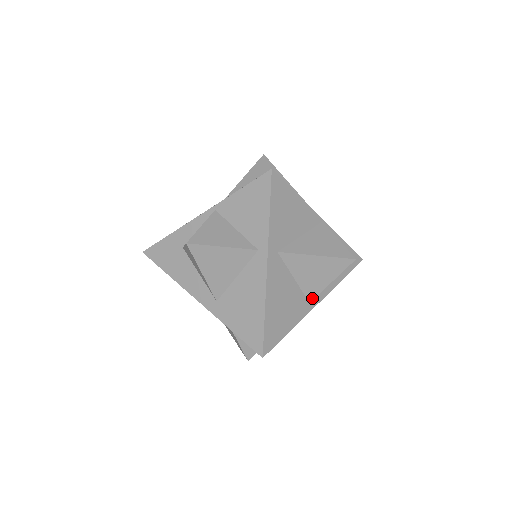
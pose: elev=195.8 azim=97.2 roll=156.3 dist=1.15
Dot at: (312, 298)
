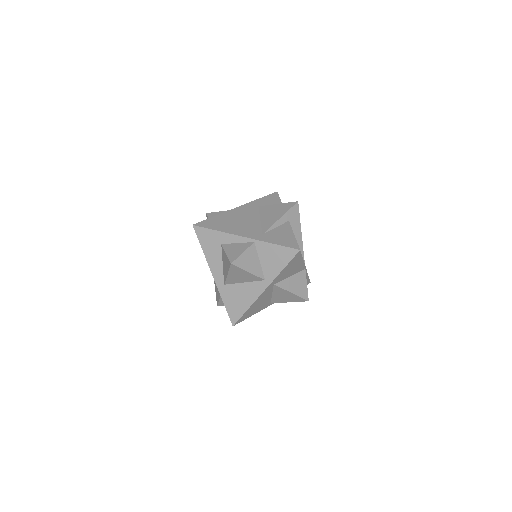
Dot at: (274, 302)
